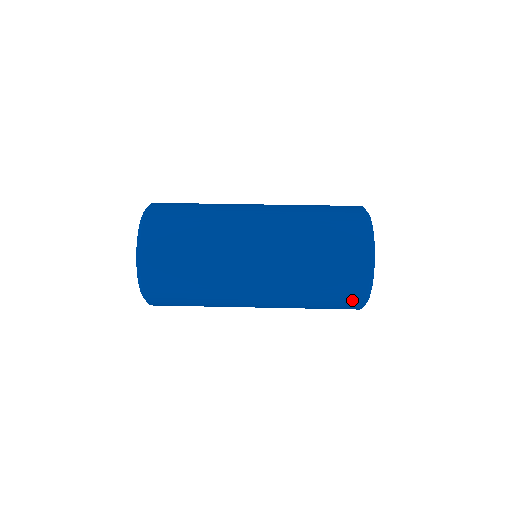
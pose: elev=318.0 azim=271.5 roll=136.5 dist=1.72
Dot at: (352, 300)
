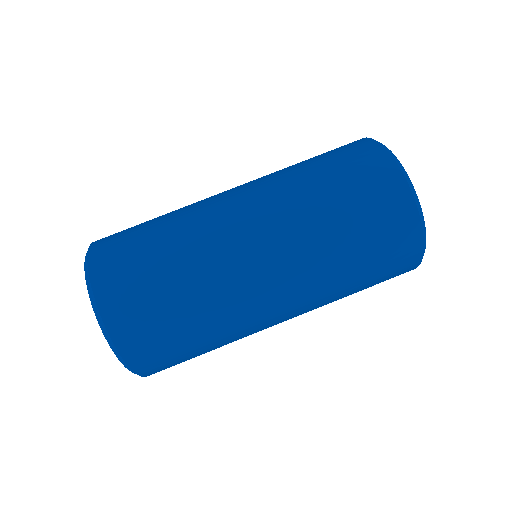
Dot at: (406, 255)
